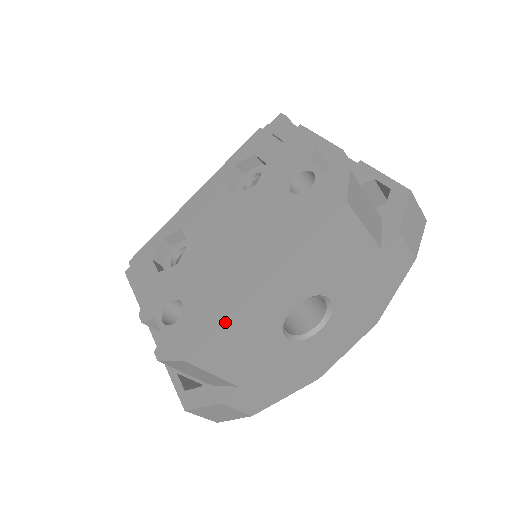
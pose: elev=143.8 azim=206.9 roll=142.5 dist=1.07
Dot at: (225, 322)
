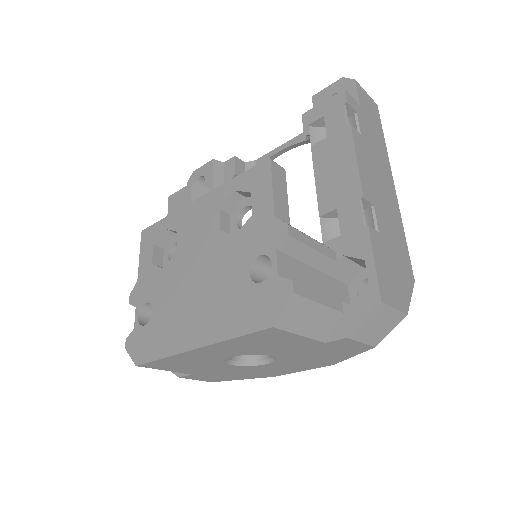
Dot at: (165, 358)
